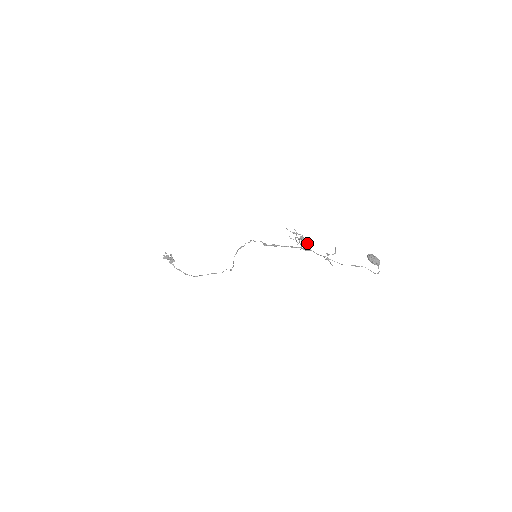
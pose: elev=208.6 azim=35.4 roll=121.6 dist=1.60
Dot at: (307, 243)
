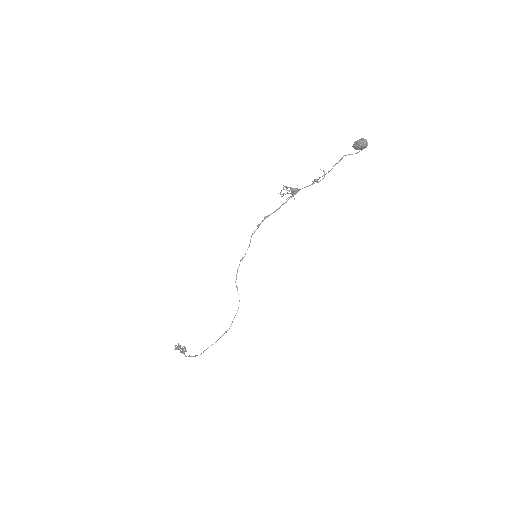
Dot at: (296, 189)
